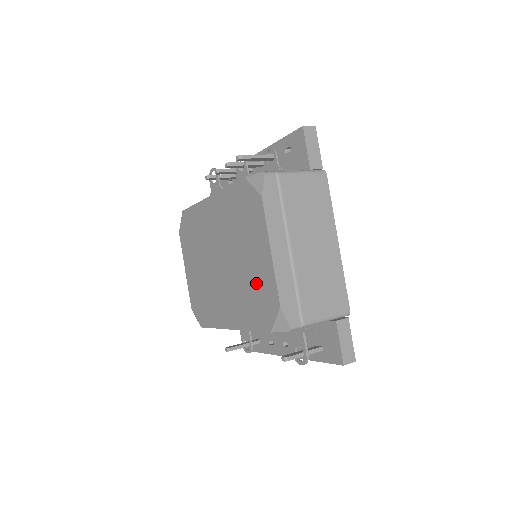
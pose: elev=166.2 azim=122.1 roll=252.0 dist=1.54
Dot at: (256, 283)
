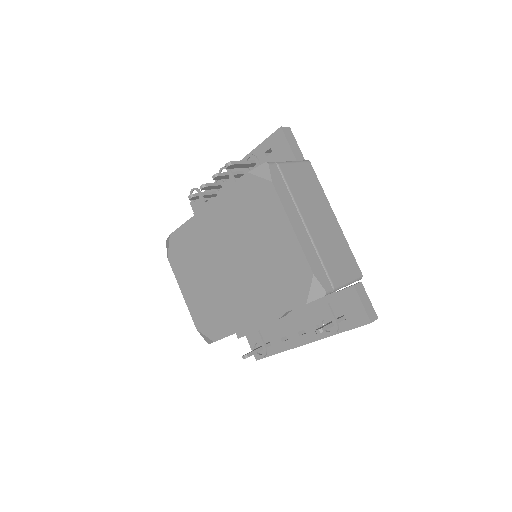
Dot at: (279, 264)
